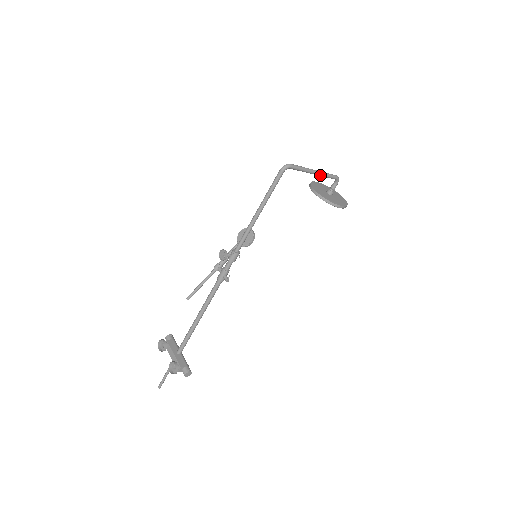
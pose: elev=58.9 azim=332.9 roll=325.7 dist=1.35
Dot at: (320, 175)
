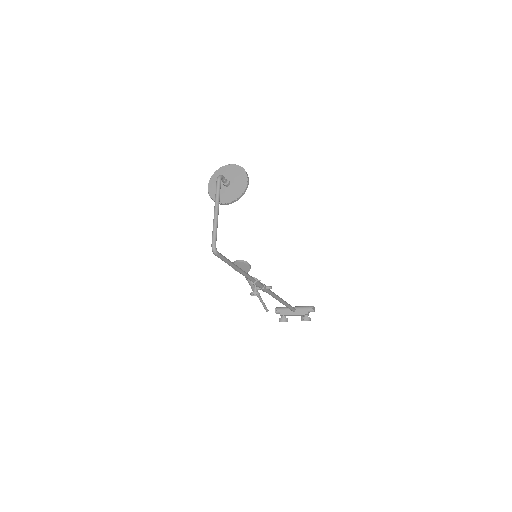
Dot at: occluded
